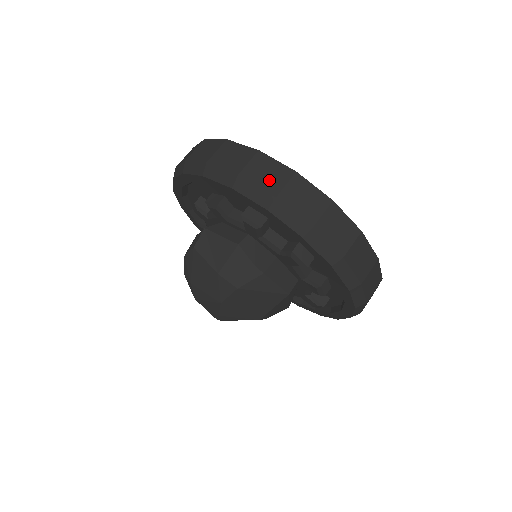
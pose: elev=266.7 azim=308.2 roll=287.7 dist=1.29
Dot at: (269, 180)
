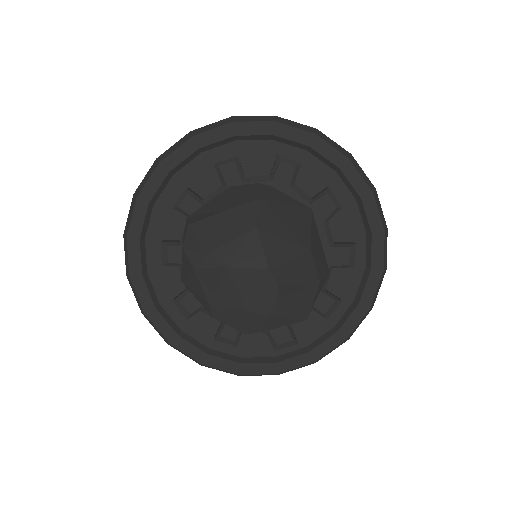
Dot at: occluded
